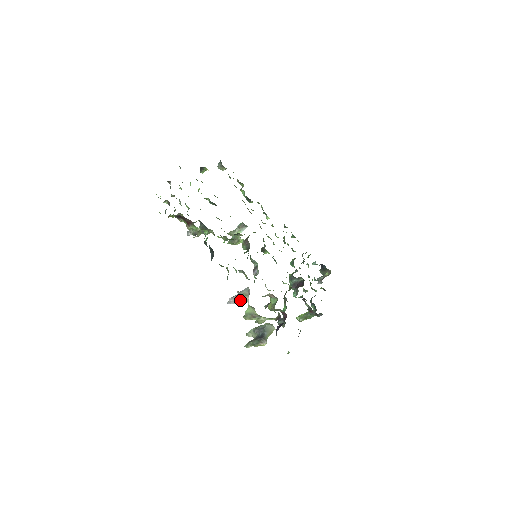
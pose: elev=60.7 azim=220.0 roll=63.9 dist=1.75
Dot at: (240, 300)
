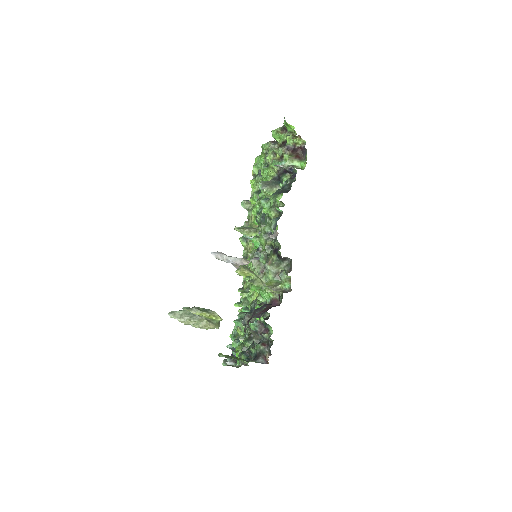
Dot at: (233, 260)
